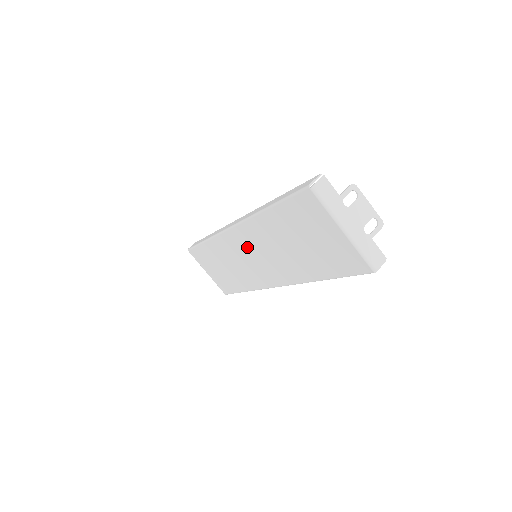
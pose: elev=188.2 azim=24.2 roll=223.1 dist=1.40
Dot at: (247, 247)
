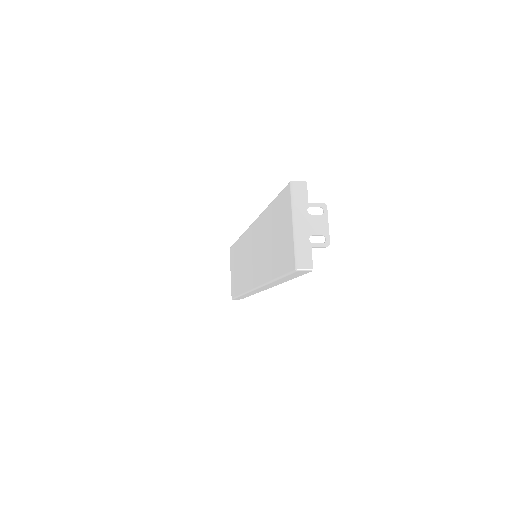
Dot at: (253, 244)
